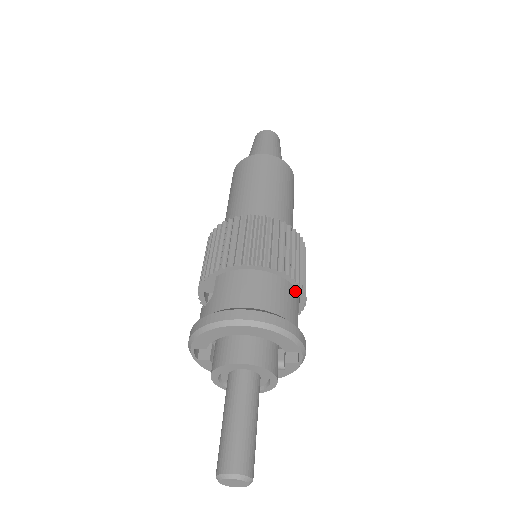
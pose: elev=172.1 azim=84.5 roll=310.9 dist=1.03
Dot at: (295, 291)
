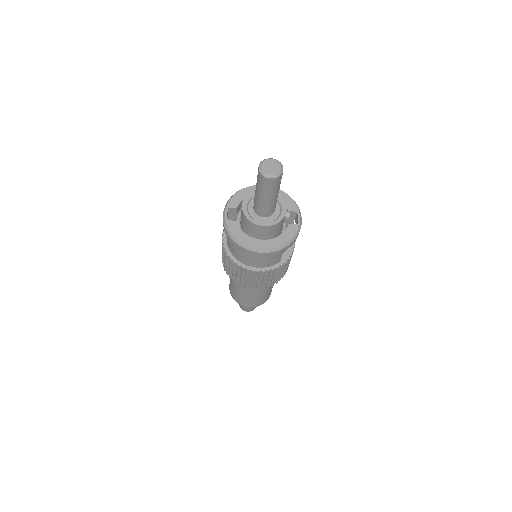
Dot at: occluded
